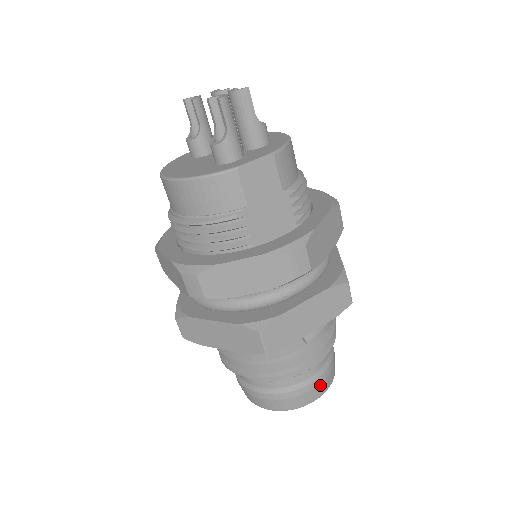
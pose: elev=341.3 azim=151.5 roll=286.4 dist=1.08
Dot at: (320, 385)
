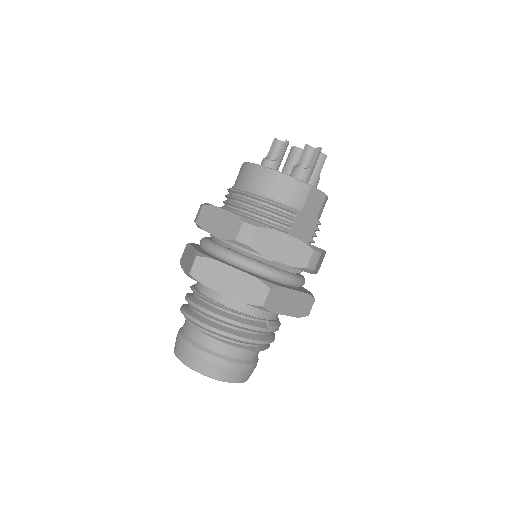
Dot at: (248, 372)
